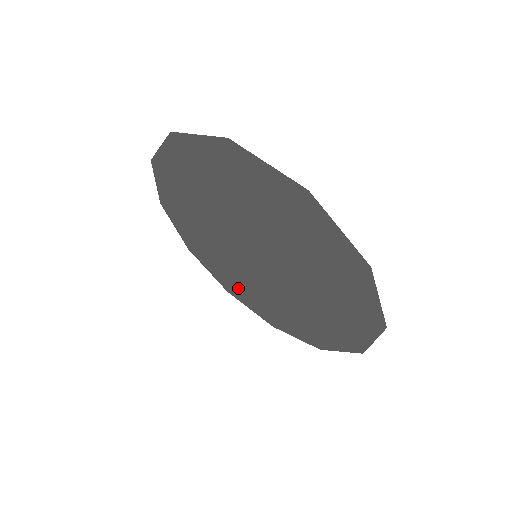
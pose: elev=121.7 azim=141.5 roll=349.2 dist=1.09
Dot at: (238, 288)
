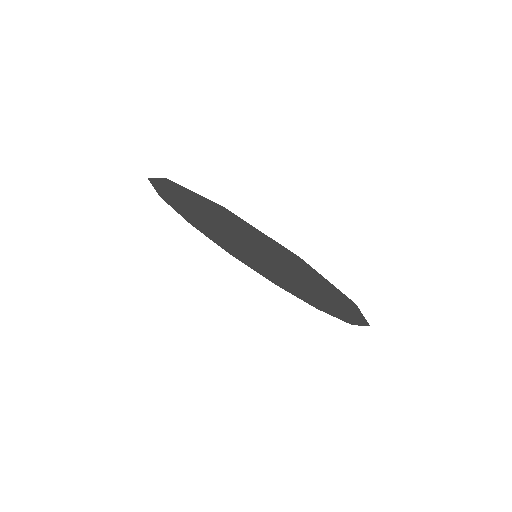
Dot at: (275, 281)
